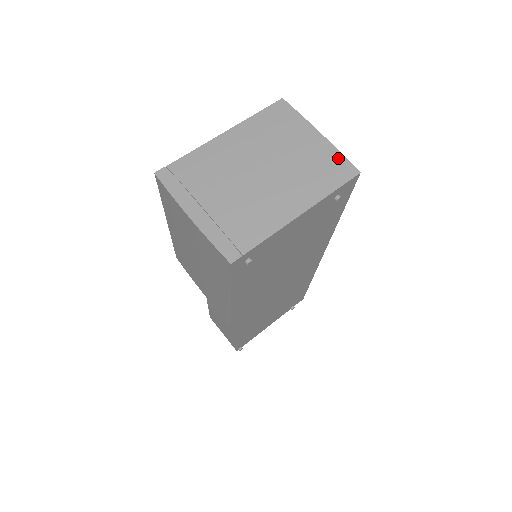
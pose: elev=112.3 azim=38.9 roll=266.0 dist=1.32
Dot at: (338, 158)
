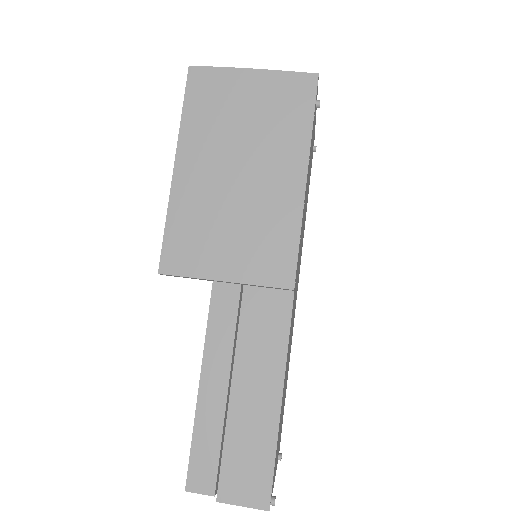
Dot at: occluded
